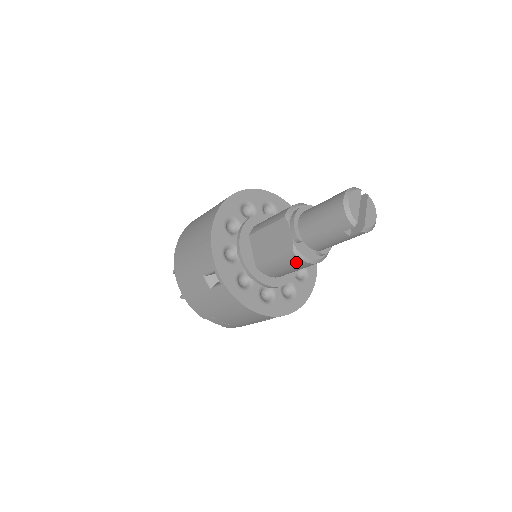
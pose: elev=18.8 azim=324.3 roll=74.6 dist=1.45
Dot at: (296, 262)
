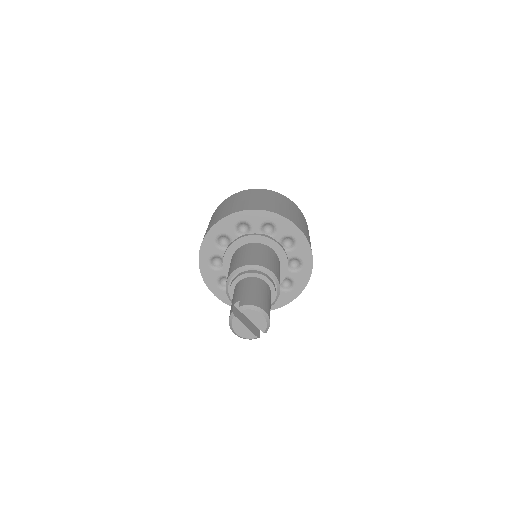
Dot at: occluded
